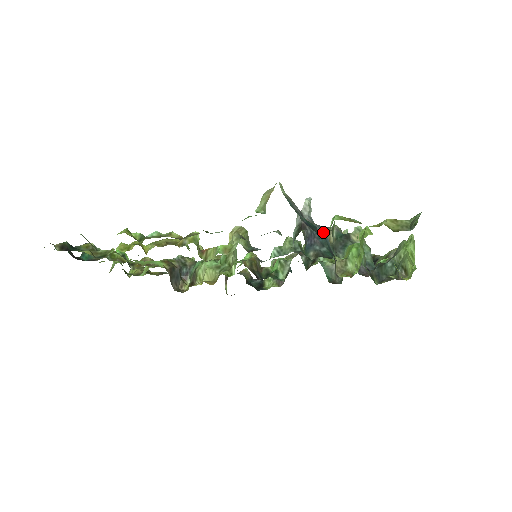
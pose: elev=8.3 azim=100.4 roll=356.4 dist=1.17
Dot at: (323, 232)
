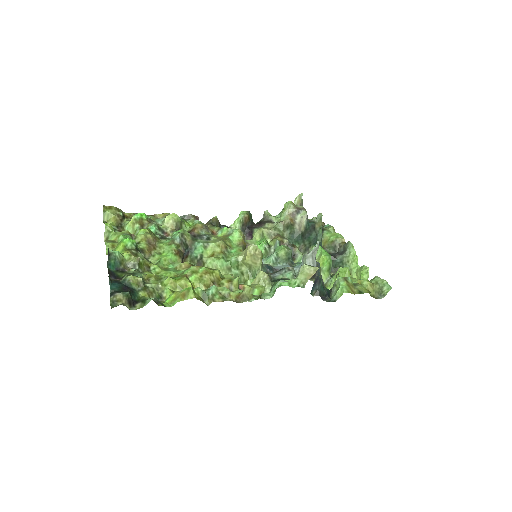
Dot at: (295, 215)
